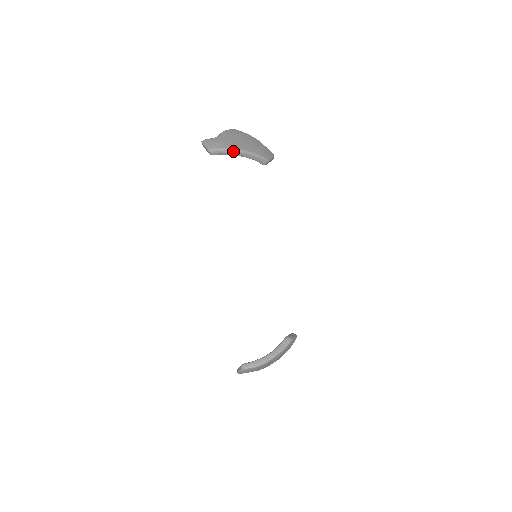
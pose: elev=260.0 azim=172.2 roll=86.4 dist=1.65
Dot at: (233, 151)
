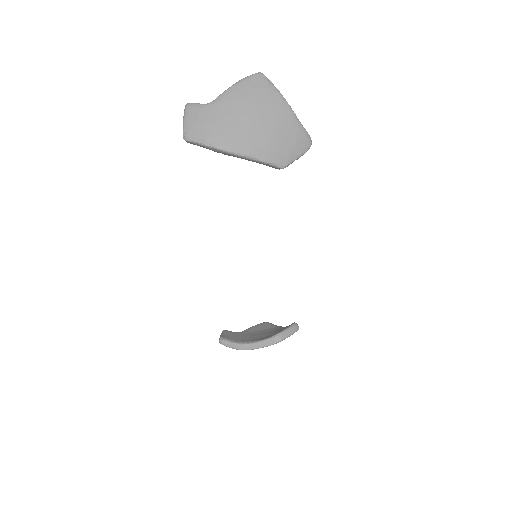
Dot at: (218, 150)
